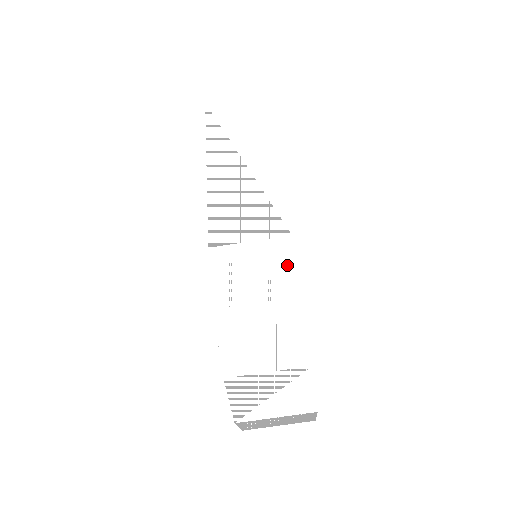
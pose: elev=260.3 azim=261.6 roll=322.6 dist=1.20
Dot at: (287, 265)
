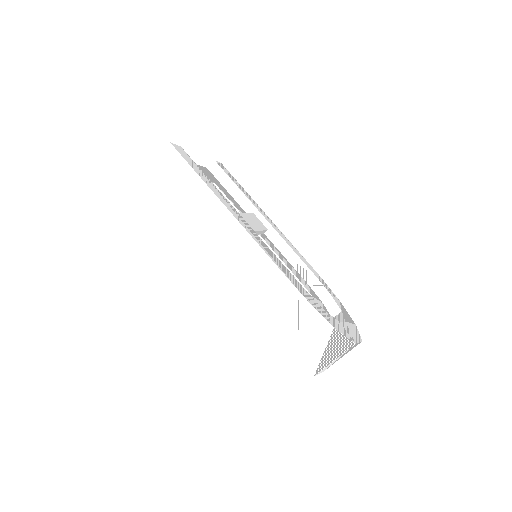
Dot at: (313, 316)
